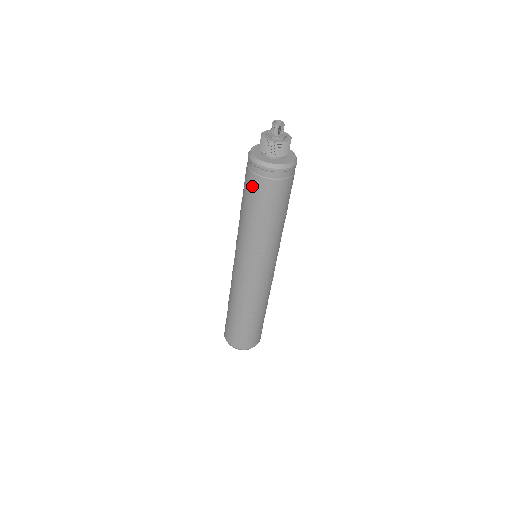
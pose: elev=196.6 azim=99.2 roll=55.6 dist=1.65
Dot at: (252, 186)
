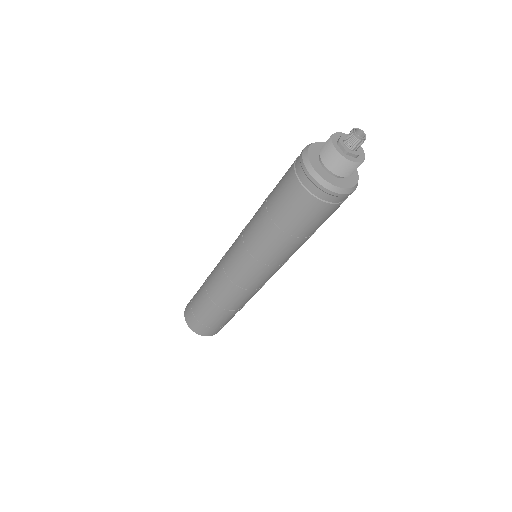
Dot at: (322, 215)
